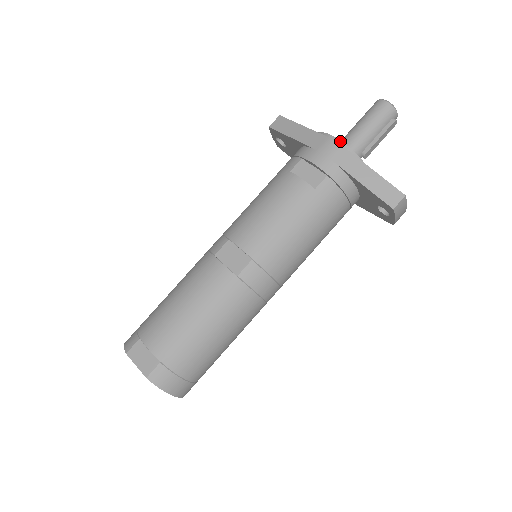
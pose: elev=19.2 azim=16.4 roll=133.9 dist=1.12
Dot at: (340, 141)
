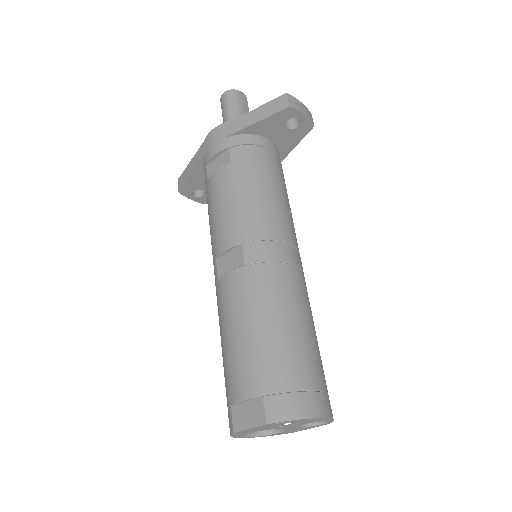
Dot at: (215, 128)
